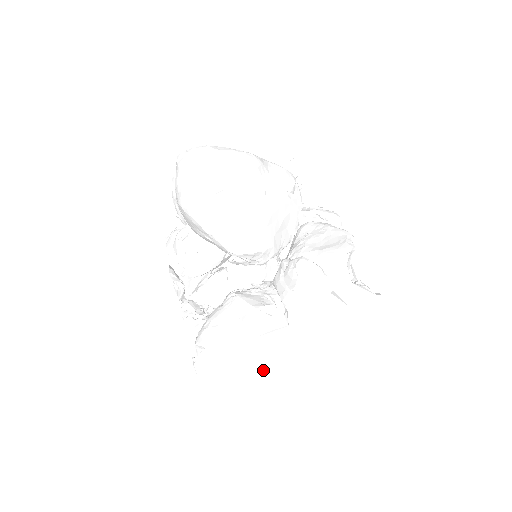
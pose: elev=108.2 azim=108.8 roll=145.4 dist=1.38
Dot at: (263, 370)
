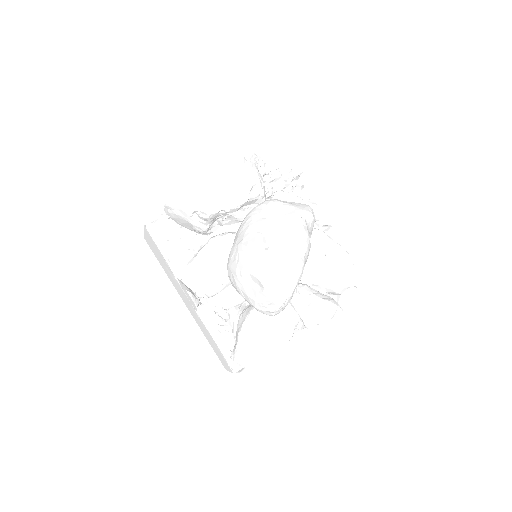
Dot at: occluded
